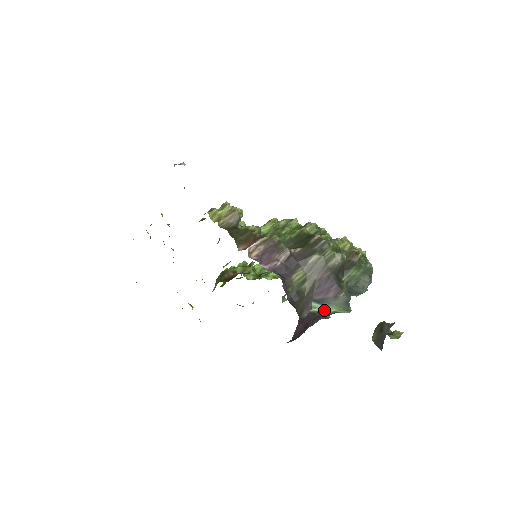
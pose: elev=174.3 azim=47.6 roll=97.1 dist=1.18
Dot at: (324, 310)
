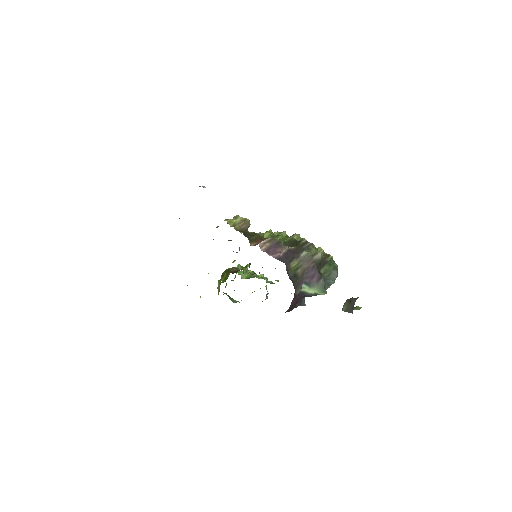
Dot at: (309, 291)
